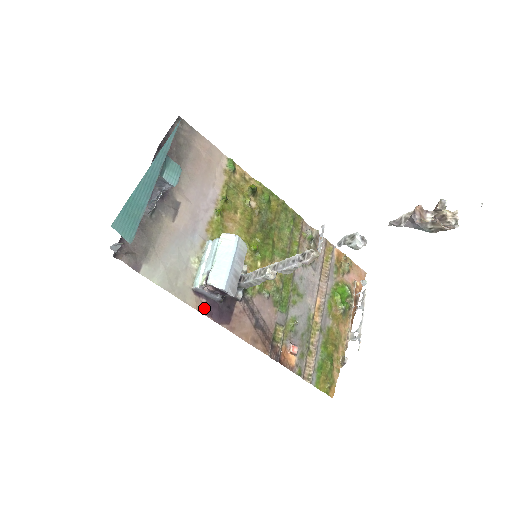
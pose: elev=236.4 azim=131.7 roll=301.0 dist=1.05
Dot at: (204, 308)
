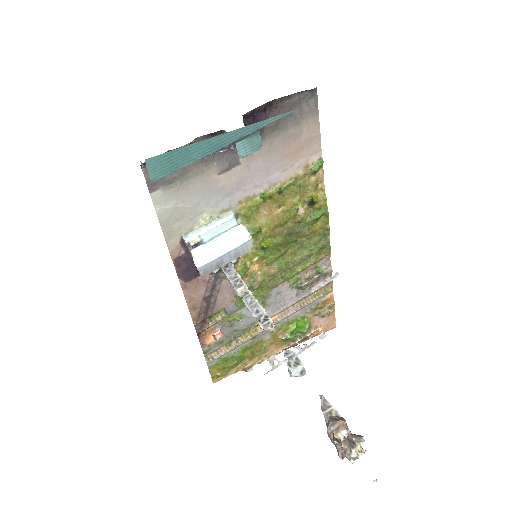
Dot at: (178, 257)
